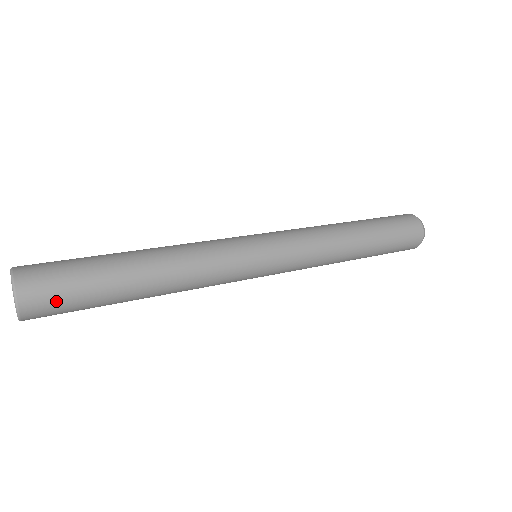
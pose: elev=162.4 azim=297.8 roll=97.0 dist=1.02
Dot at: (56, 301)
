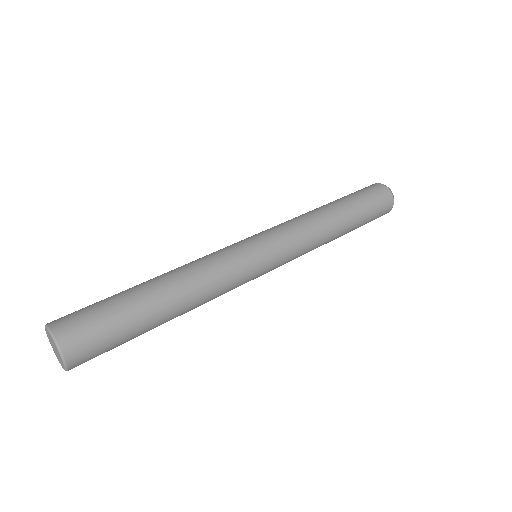
Dot at: (97, 346)
